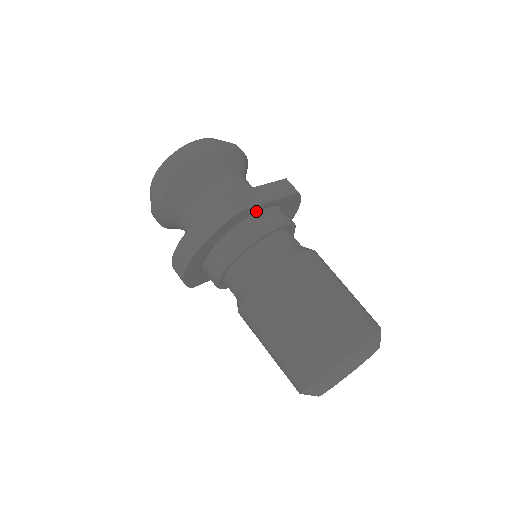
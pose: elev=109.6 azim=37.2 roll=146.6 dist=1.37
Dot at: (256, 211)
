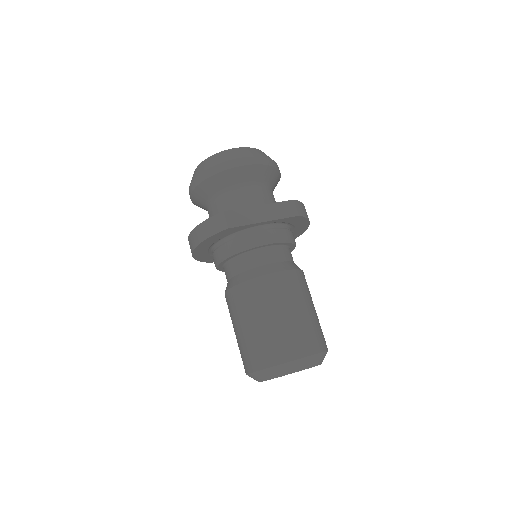
Dot at: (250, 227)
